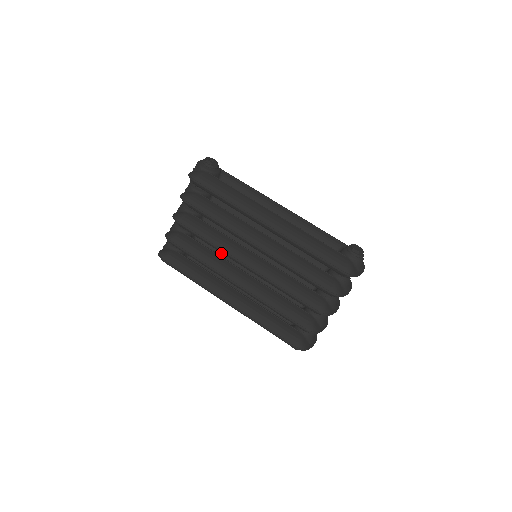
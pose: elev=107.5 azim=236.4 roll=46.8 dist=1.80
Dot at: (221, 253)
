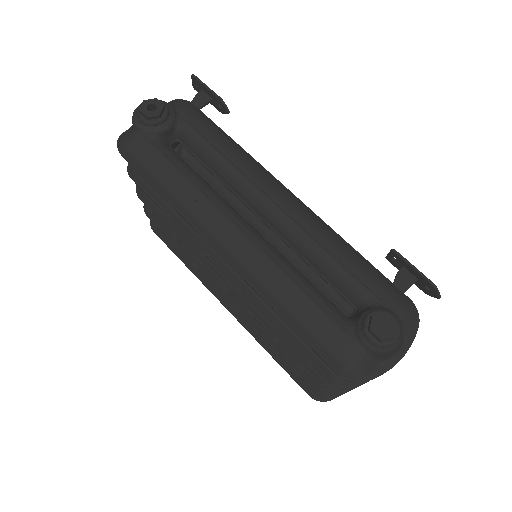
Dot at: occluded
